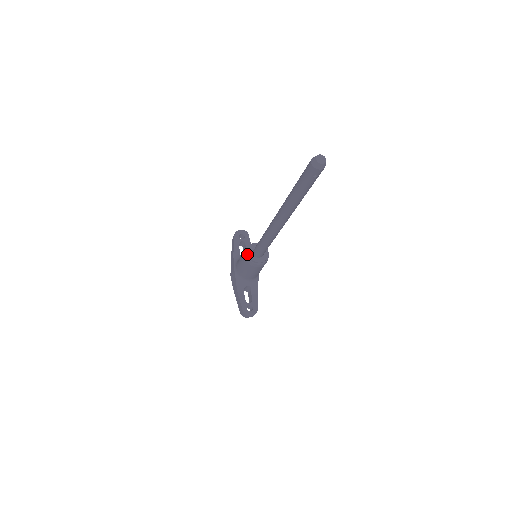
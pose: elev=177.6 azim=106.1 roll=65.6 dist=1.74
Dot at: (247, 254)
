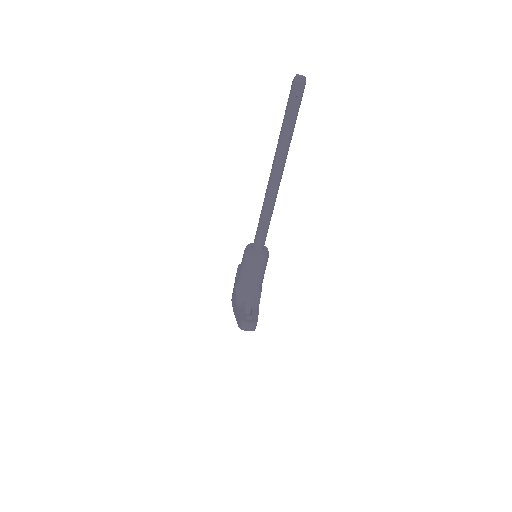
Dot at: (246, 249)
